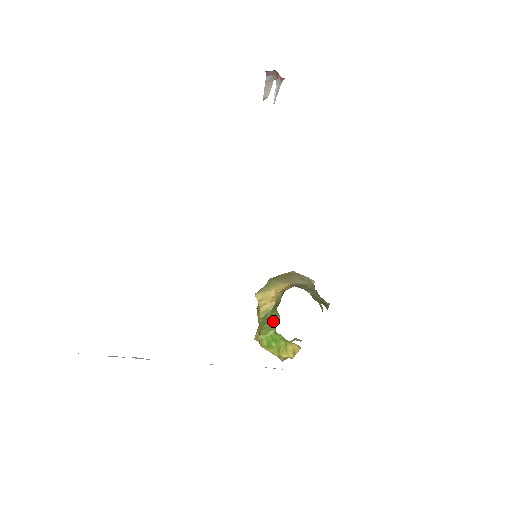
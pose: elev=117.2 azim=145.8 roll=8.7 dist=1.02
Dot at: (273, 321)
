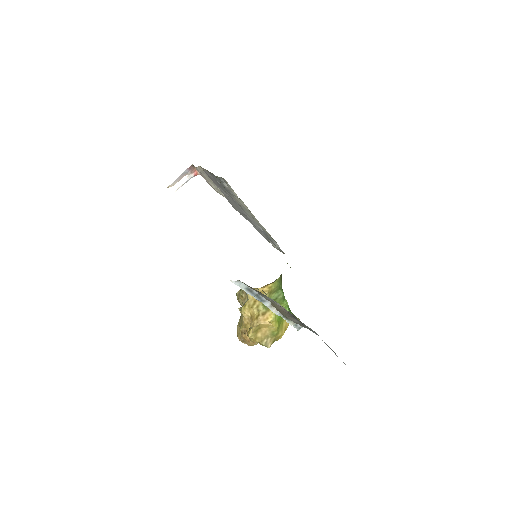
Dot at: (277, 300)
